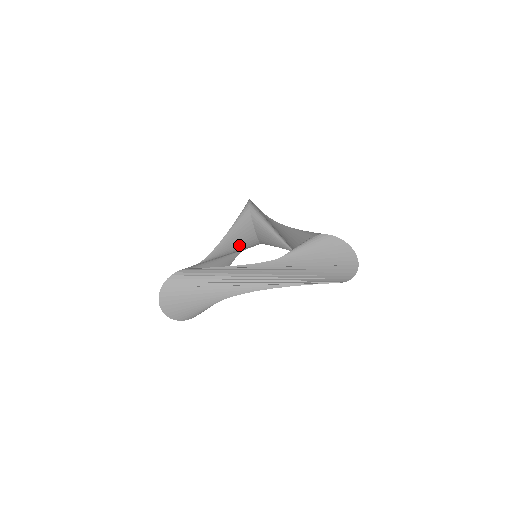
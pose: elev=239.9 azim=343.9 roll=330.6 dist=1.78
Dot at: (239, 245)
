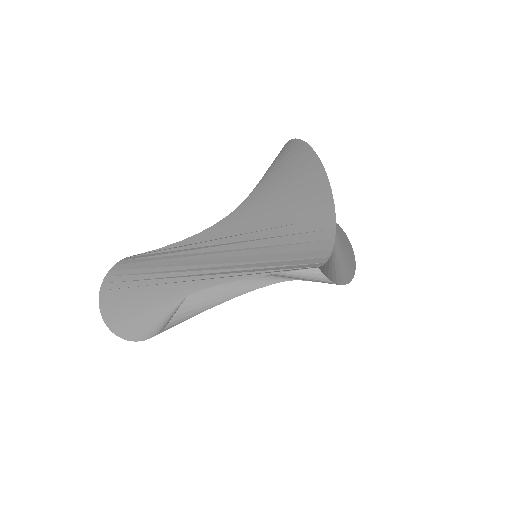
Dot at: occluded
